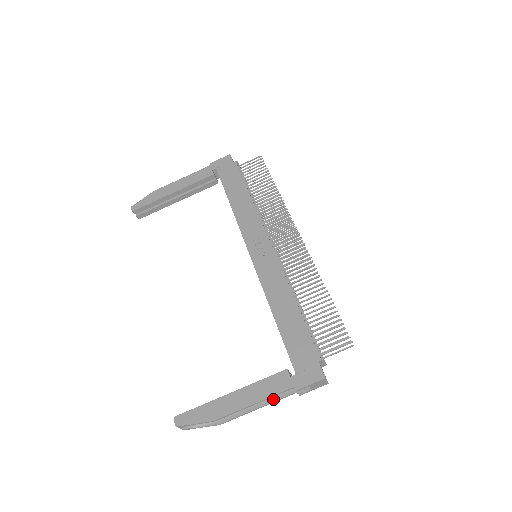
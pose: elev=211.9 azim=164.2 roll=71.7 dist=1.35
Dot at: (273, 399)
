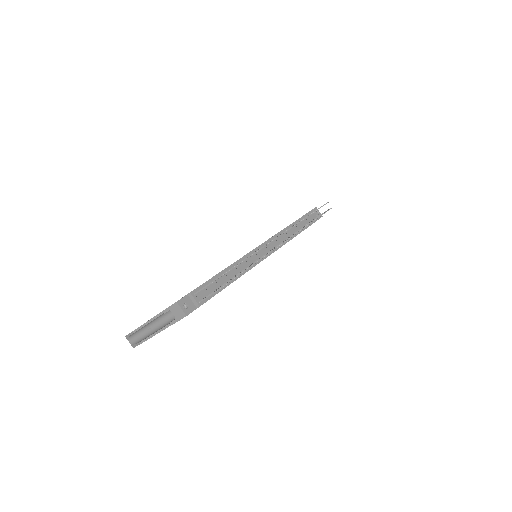
Dot at: (164, 327)
